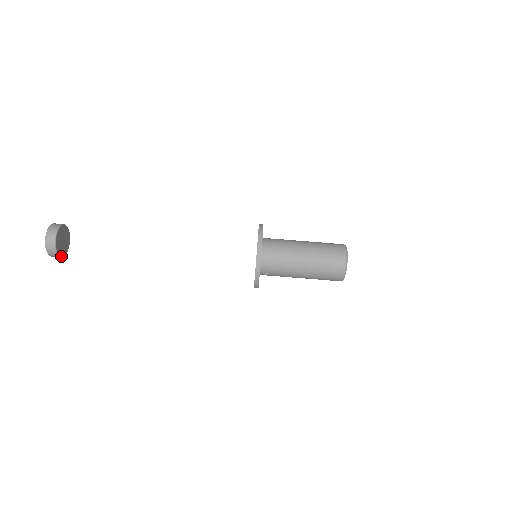
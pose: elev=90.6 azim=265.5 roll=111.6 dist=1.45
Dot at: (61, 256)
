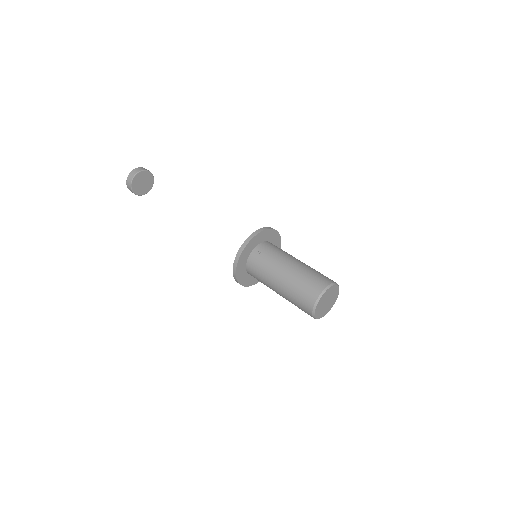
Dot at: (134, 178)
